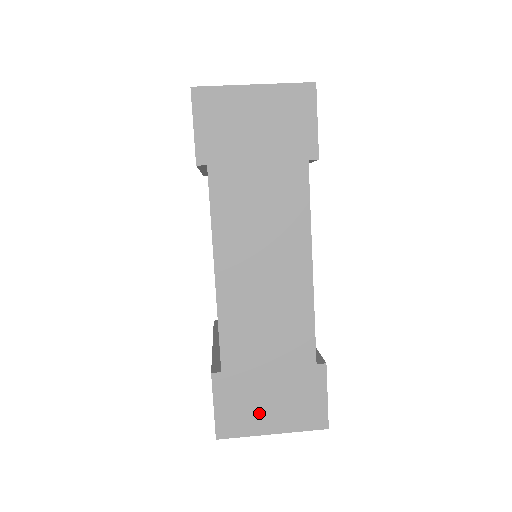
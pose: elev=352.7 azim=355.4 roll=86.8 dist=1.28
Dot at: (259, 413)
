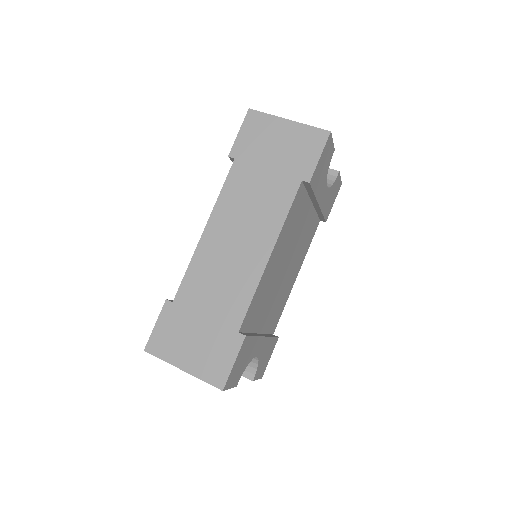
Dot at: (181, 347)
